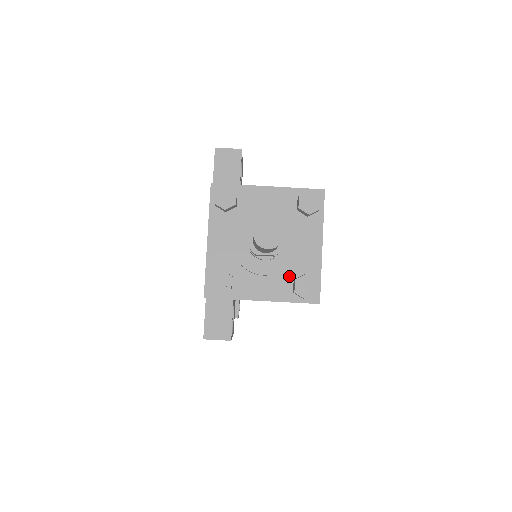
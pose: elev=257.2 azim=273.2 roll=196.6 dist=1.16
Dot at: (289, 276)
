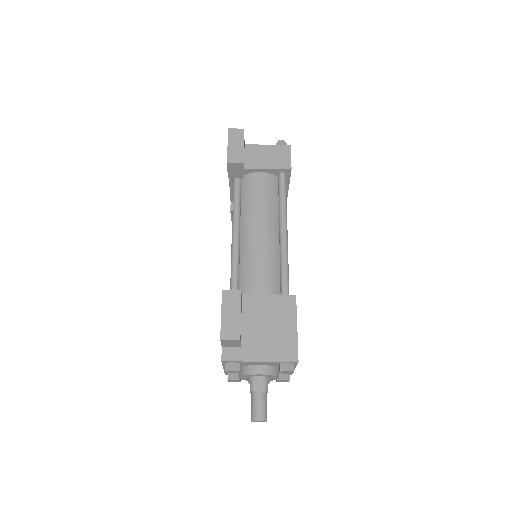
Dot at: occluded
